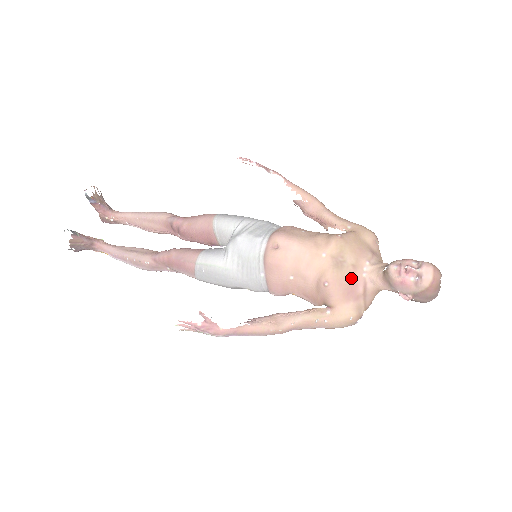
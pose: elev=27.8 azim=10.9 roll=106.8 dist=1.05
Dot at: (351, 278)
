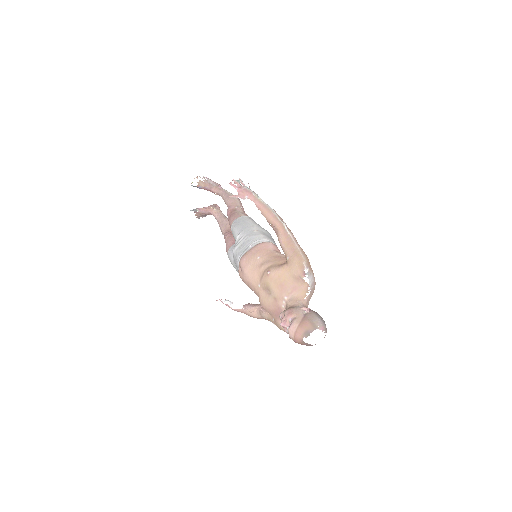
Dot at: (275, 307)
